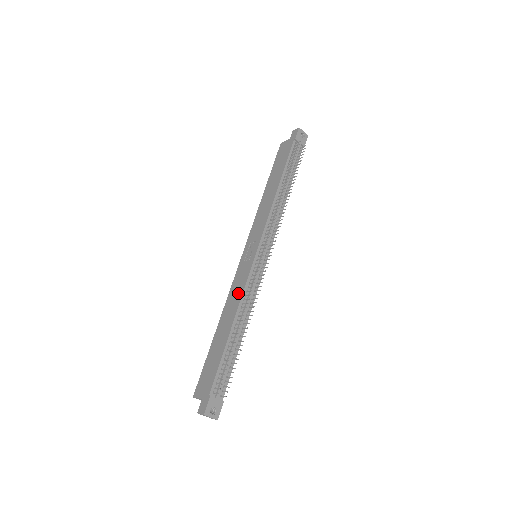
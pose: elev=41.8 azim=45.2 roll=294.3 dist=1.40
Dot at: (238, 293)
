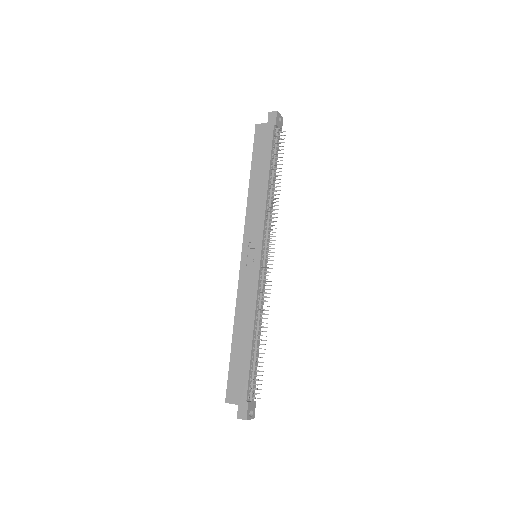
Dot at: (250, 299)
